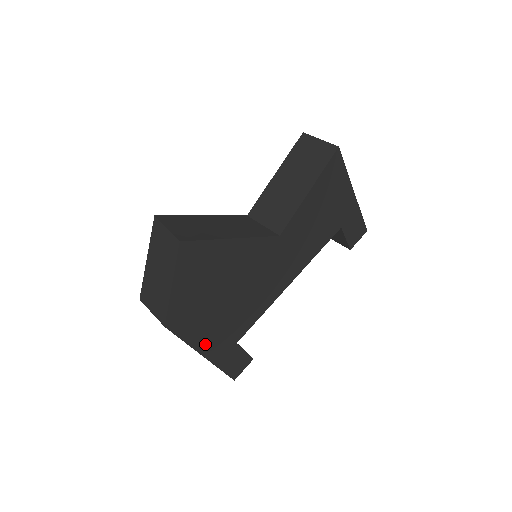
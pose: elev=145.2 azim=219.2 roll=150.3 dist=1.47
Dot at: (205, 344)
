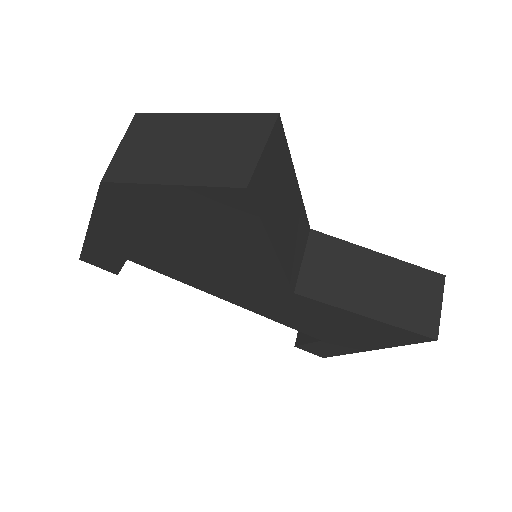
Dot at: (106, 229)
